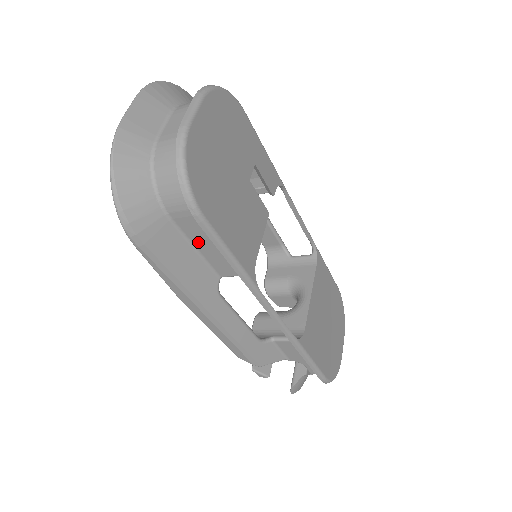
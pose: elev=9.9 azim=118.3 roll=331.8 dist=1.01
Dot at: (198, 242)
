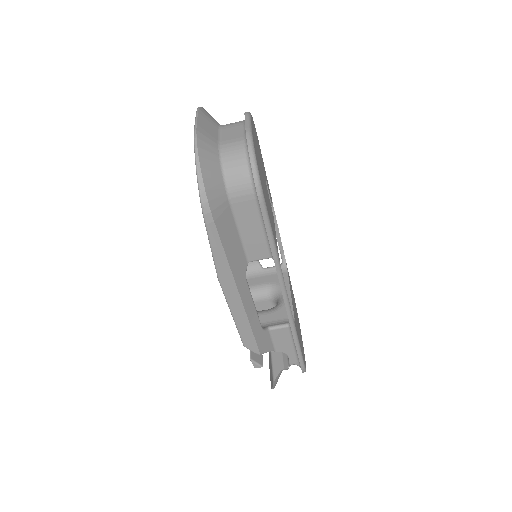
Dot at: (244, 226)
